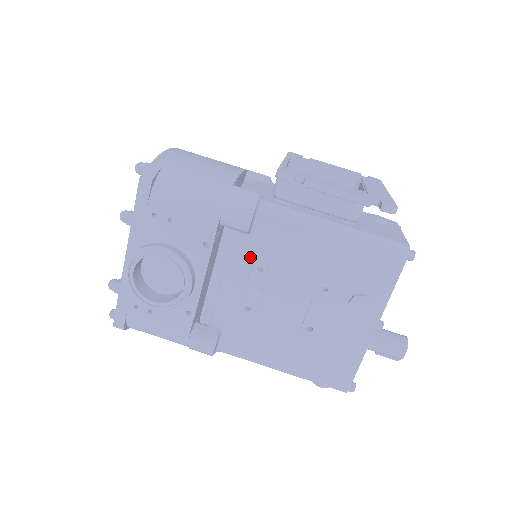
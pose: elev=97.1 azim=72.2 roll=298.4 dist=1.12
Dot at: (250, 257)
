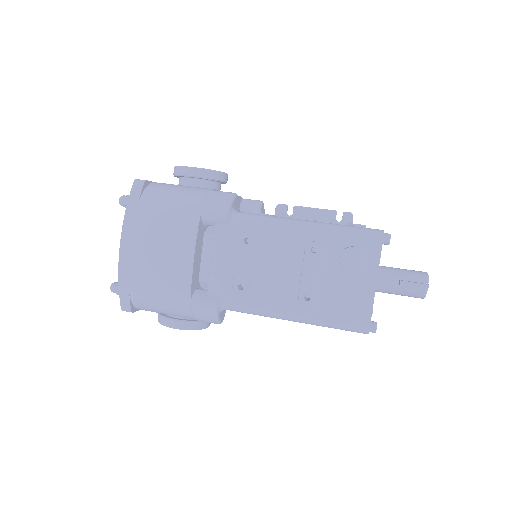
Dot at: occluded
